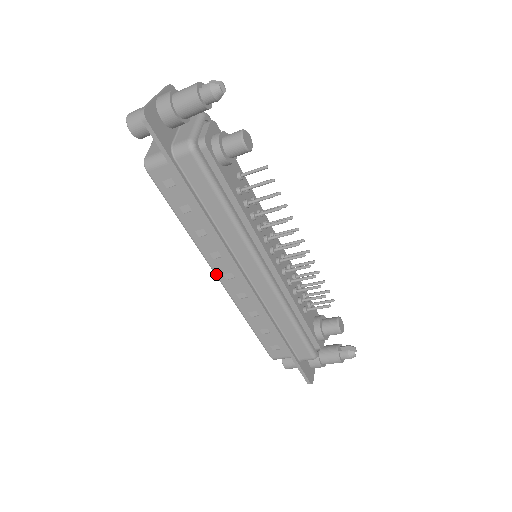
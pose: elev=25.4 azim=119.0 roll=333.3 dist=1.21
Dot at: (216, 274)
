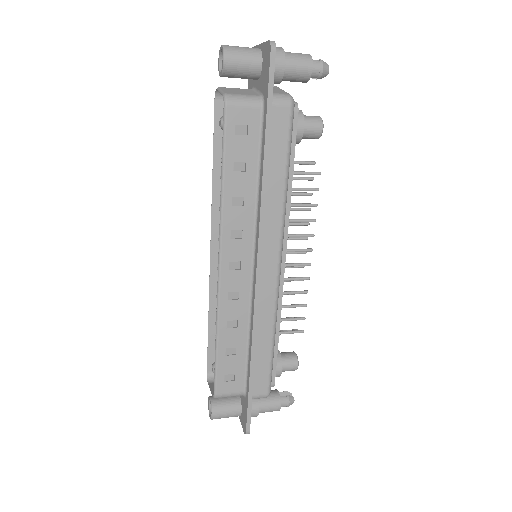
Dot at: (221, 259)
